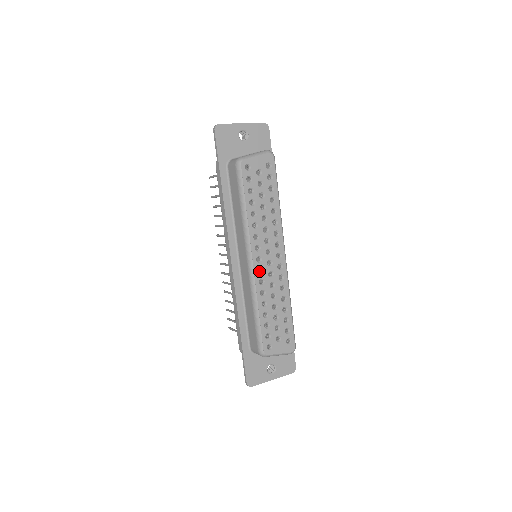
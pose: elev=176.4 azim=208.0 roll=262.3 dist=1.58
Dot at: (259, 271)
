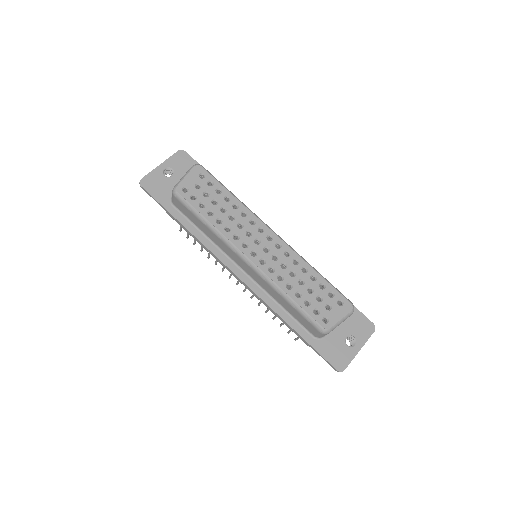
Dot at: (263, 263)
